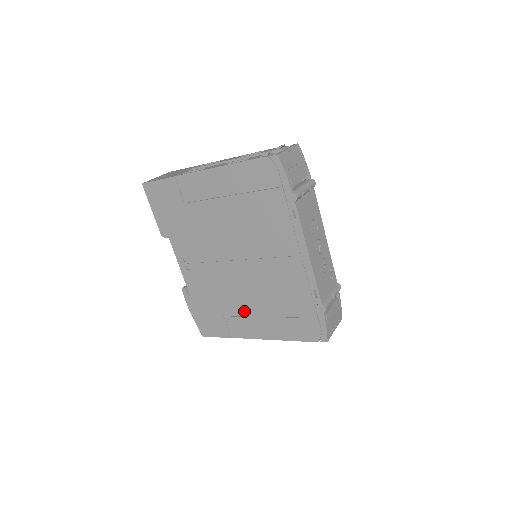
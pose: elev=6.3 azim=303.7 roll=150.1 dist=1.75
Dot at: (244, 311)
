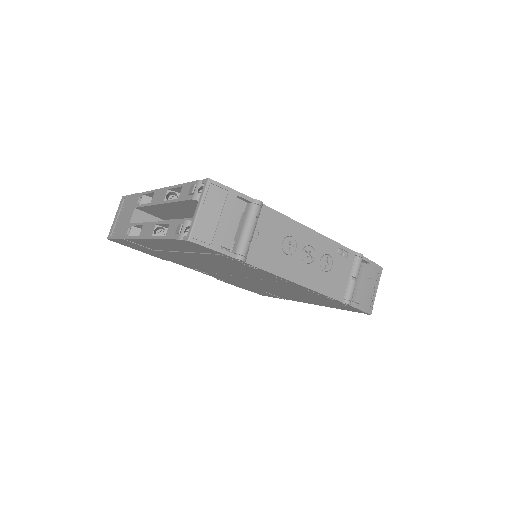
Dot at: occluded
